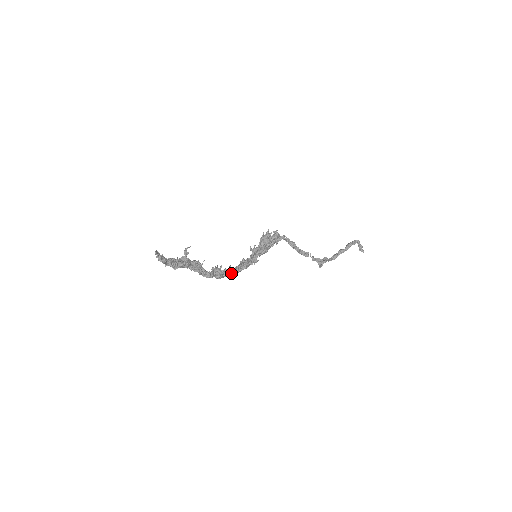
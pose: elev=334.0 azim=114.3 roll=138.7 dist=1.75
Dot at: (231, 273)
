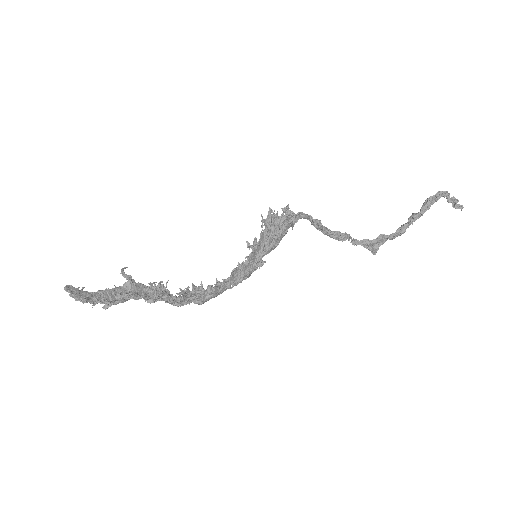
Dot at: (219, 291)
